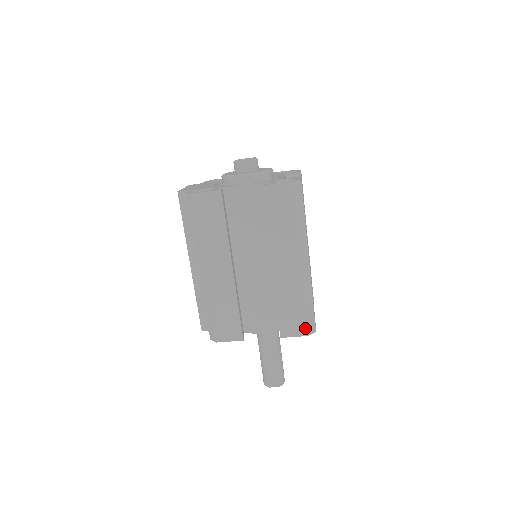
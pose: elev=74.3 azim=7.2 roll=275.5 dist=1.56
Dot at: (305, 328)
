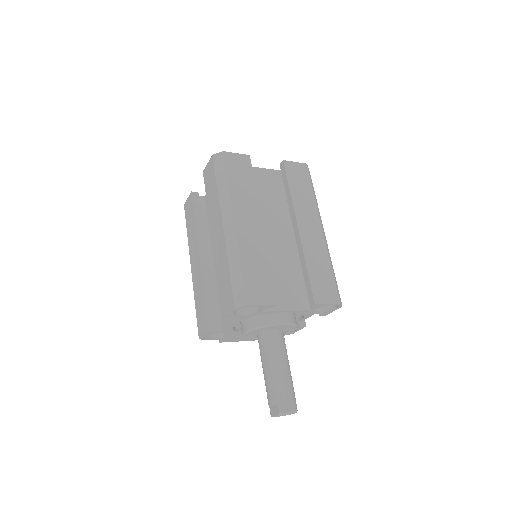
Dot at: (232, 300)
